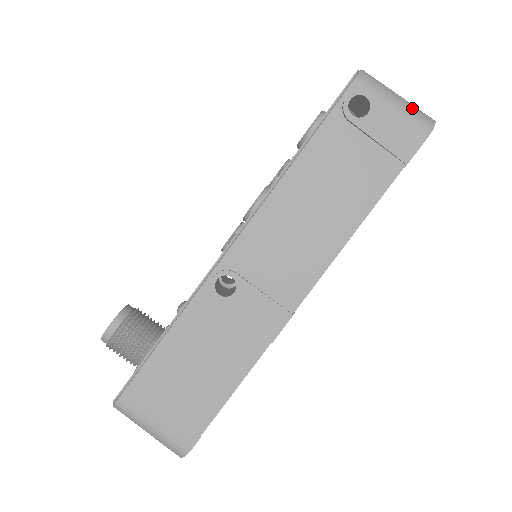
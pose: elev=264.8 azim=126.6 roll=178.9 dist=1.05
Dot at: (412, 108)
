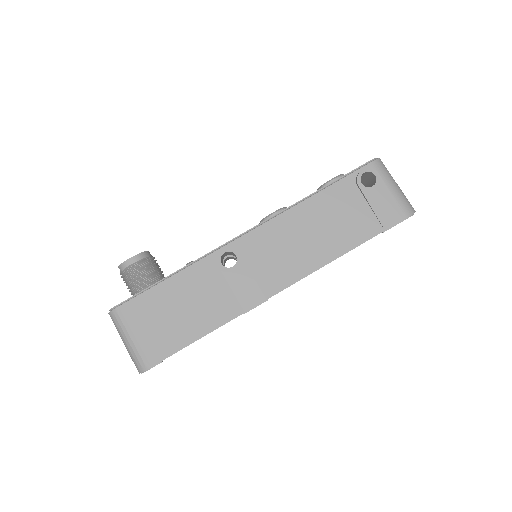
Dot at: (403, 196)
